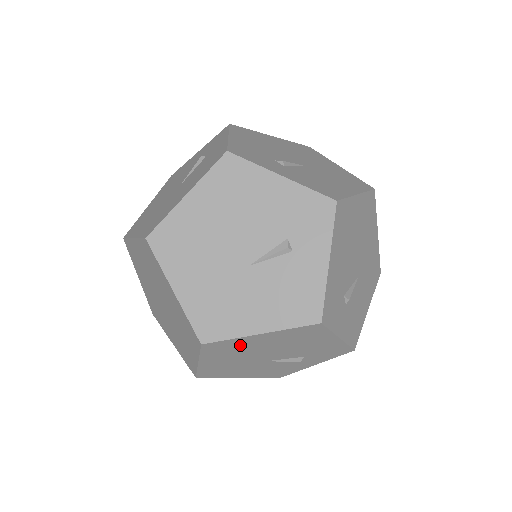
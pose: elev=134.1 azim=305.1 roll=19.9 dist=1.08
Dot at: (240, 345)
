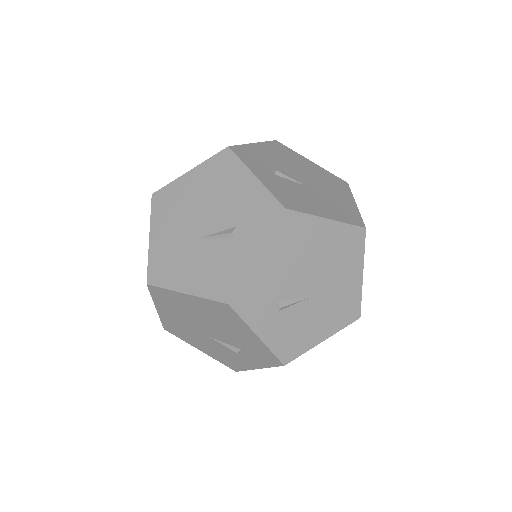
Dot at: occluded
